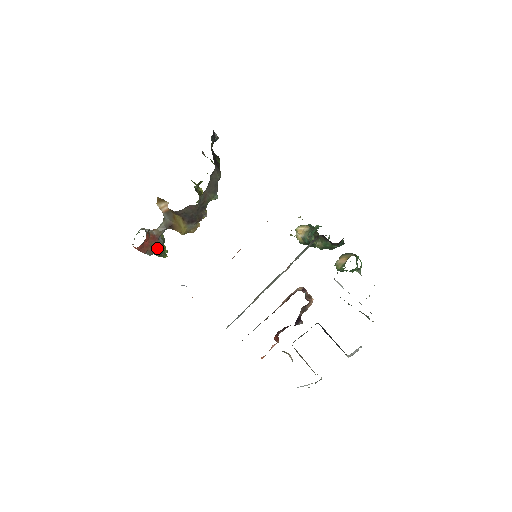
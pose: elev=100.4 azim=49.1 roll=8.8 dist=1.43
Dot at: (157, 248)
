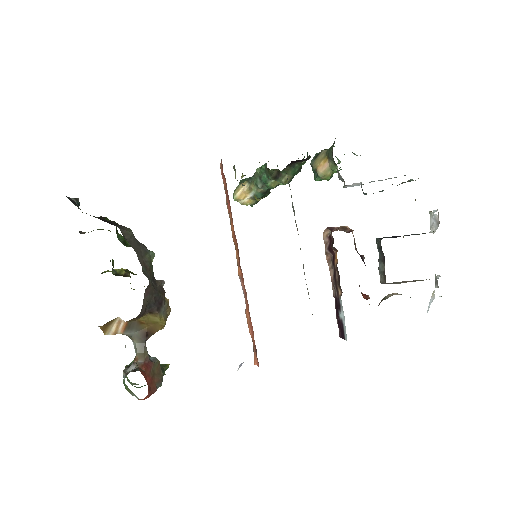
Dot at: (159, 370)
